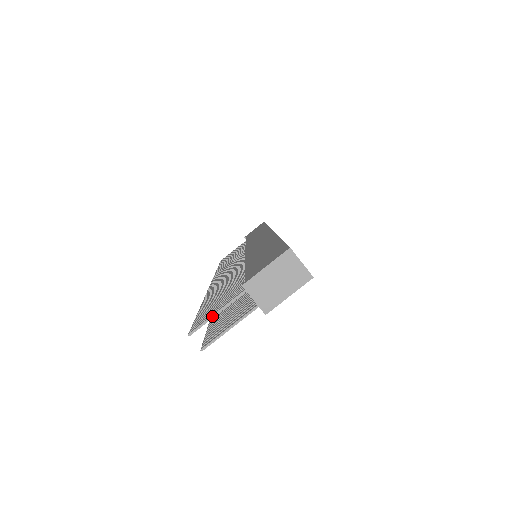
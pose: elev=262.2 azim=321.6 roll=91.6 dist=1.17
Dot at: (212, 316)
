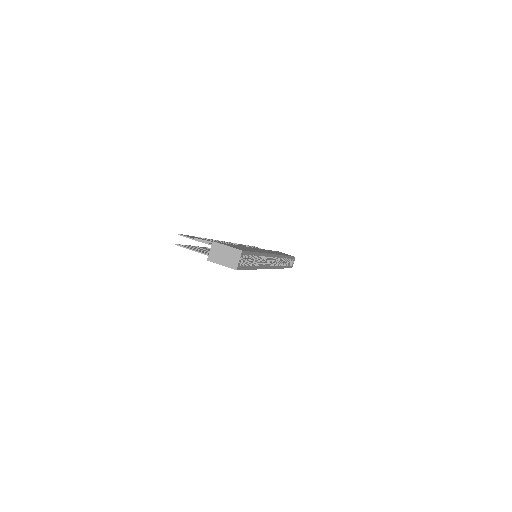
Dot at: (193, 239)
